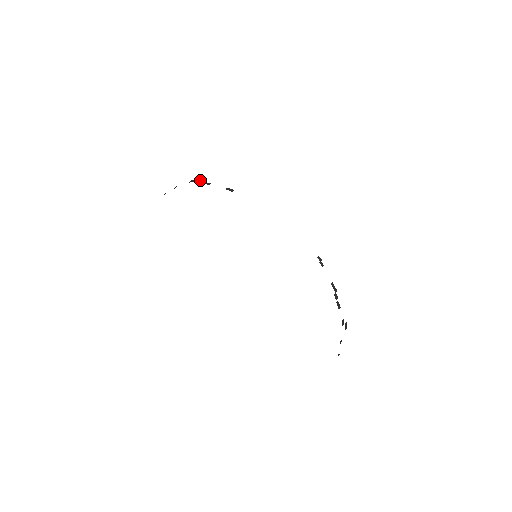
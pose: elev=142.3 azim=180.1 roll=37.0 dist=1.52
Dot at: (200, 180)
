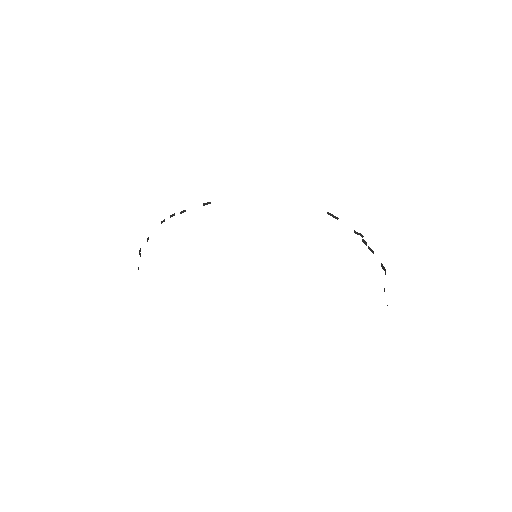
Dot at: (170, 216)
